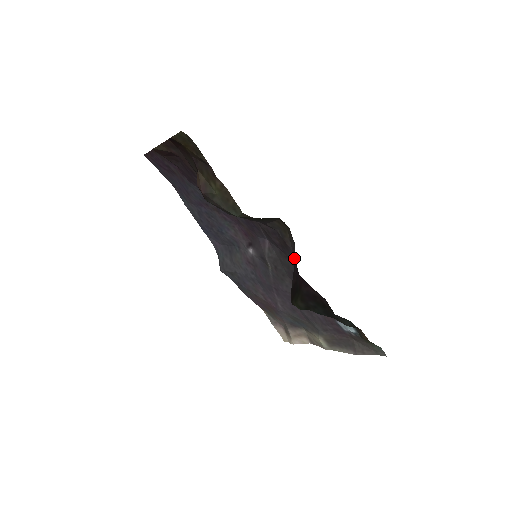
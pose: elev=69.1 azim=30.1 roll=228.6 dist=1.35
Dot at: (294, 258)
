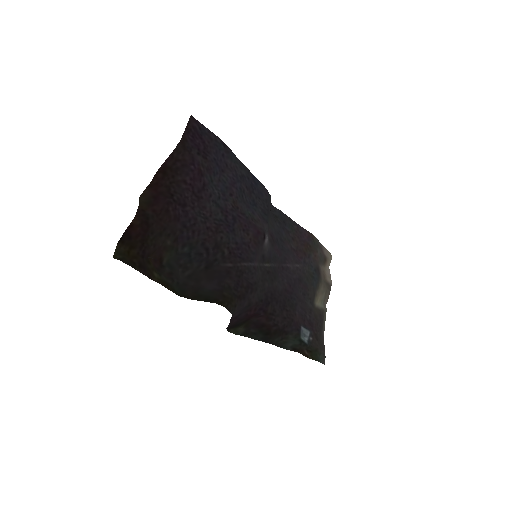
Dot at: (246, 307)
